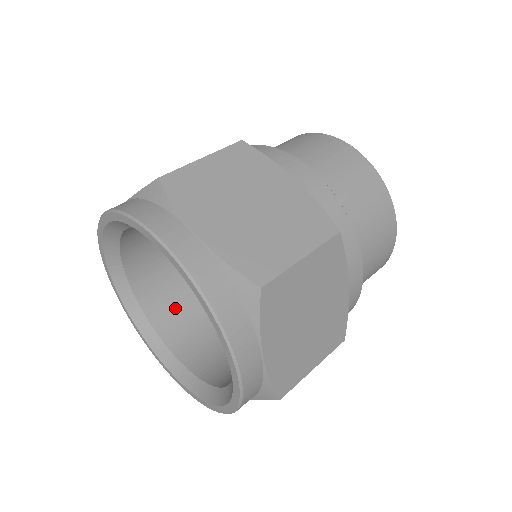
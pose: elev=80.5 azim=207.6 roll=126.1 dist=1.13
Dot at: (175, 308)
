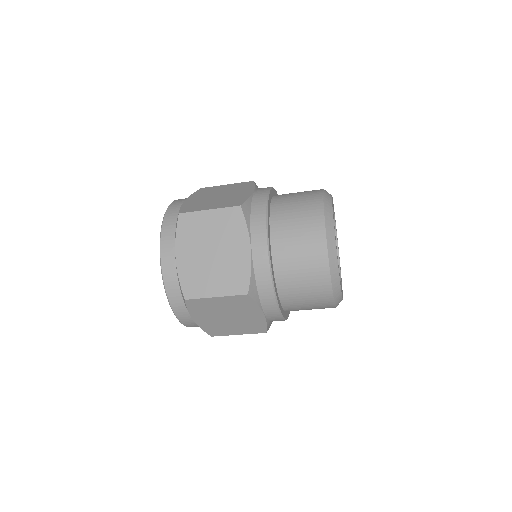
Dot at: occluded
